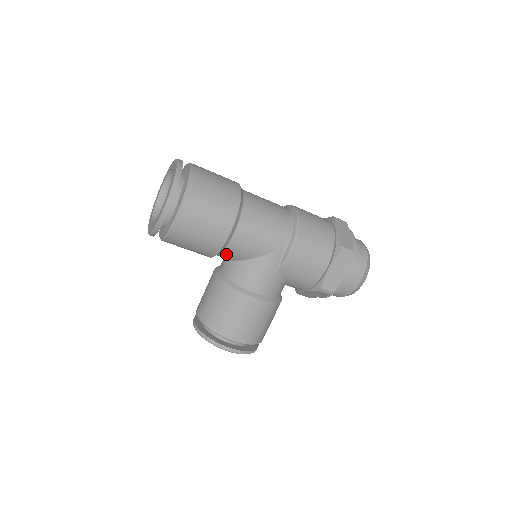
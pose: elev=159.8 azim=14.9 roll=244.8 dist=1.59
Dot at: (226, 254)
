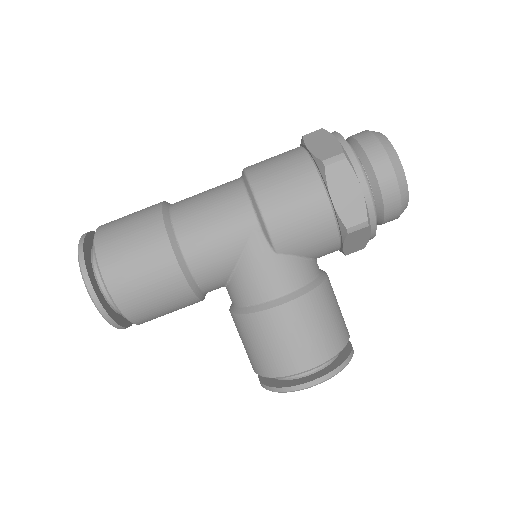
Dot at: (207, 285)
